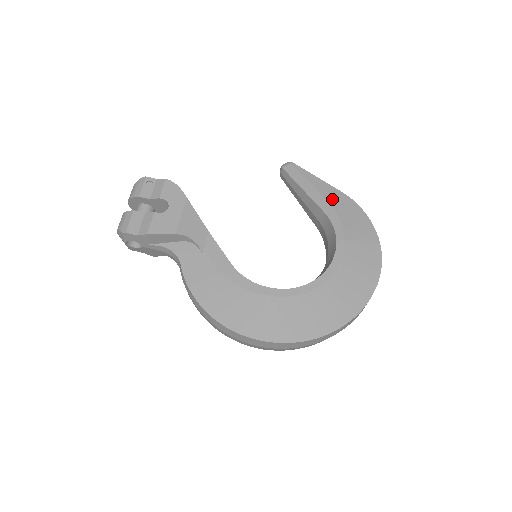
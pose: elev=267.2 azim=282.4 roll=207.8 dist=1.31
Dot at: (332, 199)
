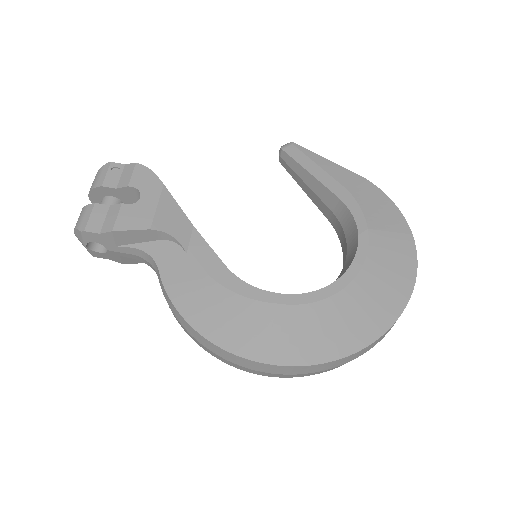
Dot at: (347, 182)
